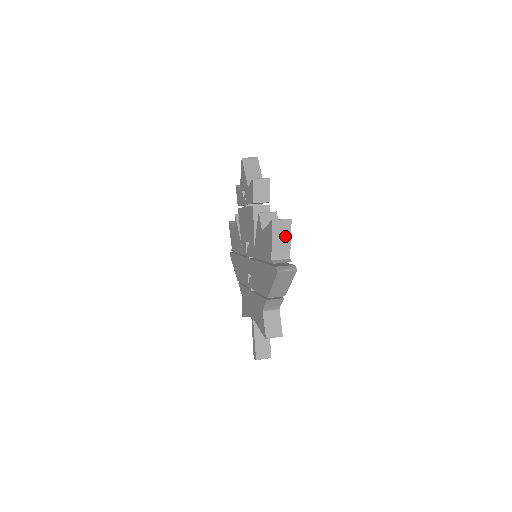
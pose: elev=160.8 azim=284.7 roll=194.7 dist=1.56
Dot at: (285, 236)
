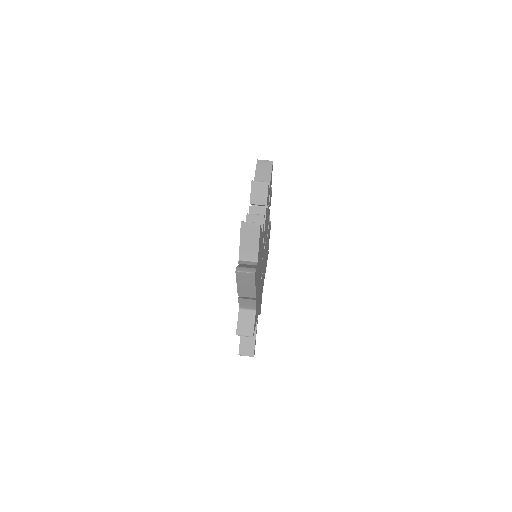
Dot at: (253, 239)
